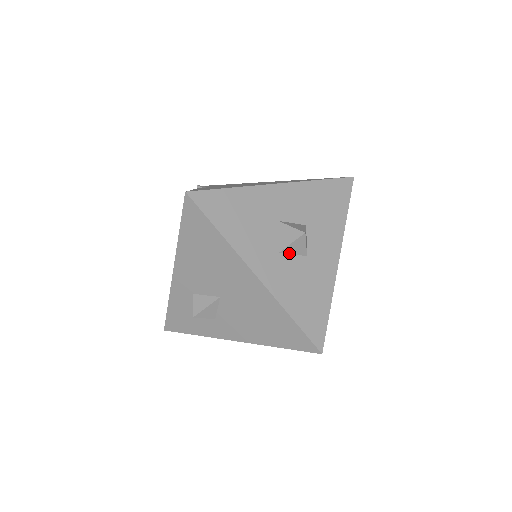
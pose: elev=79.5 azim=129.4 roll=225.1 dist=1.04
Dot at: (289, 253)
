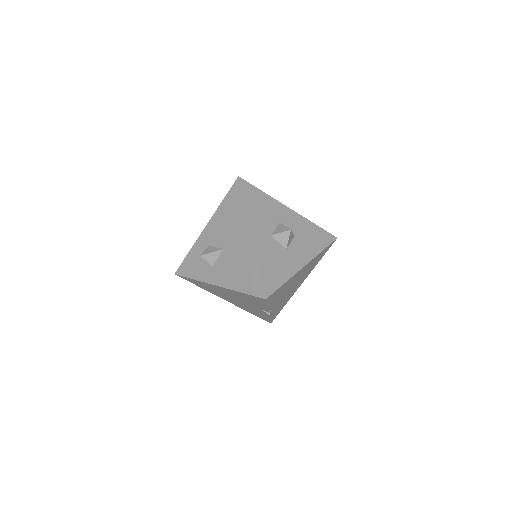
Dot at: (276, 240)
